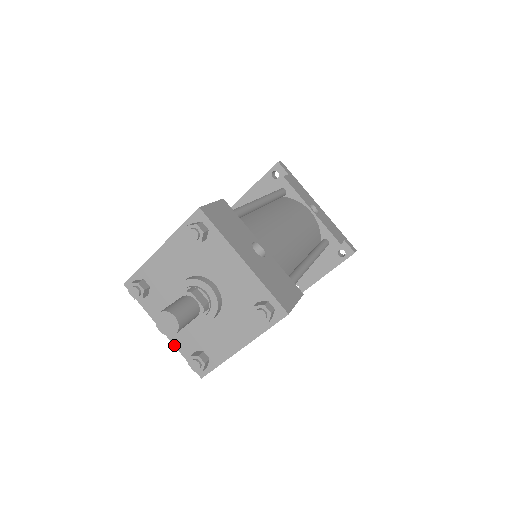
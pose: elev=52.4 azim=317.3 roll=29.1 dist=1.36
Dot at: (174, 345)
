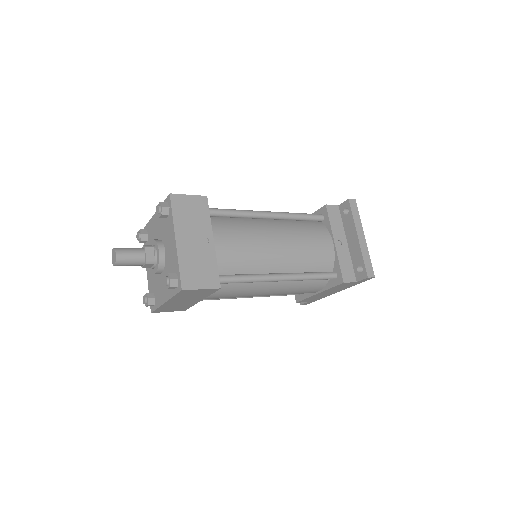
Dot at: (170, 299)
